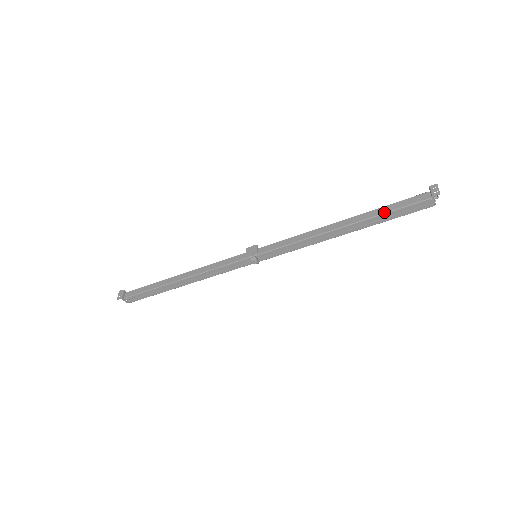
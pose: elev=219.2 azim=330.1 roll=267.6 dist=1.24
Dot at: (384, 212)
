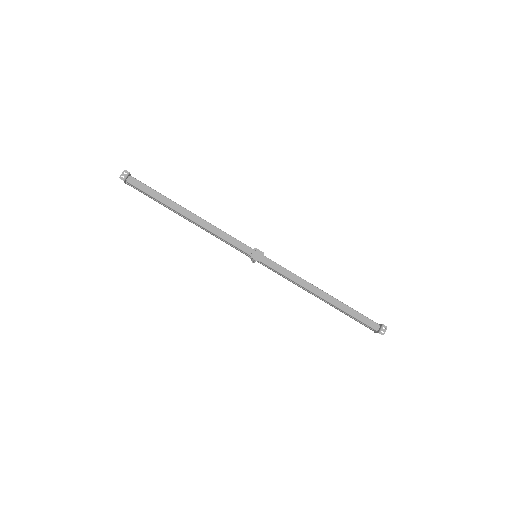
Dot at: (350, 314)
